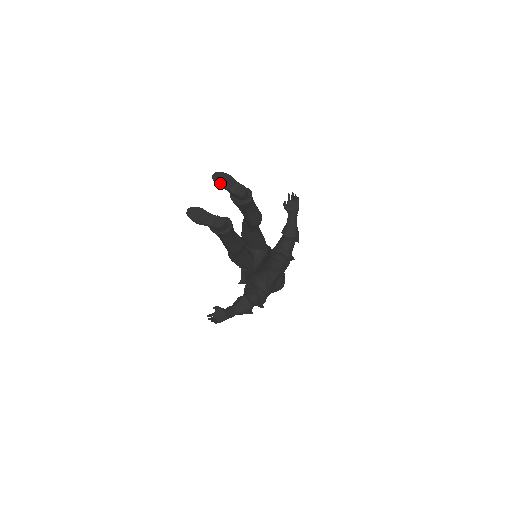
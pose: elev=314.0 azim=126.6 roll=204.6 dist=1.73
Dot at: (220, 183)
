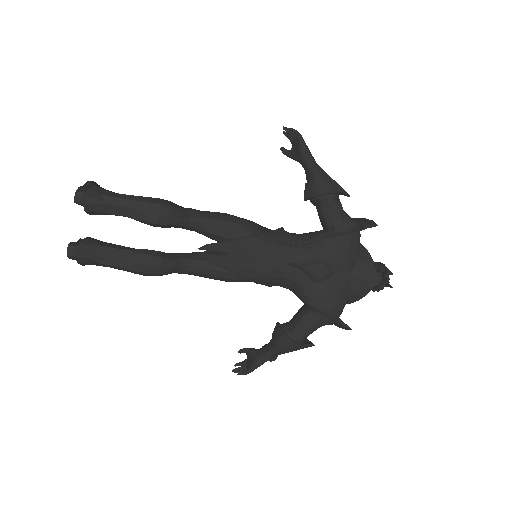
Dot at: occluded
